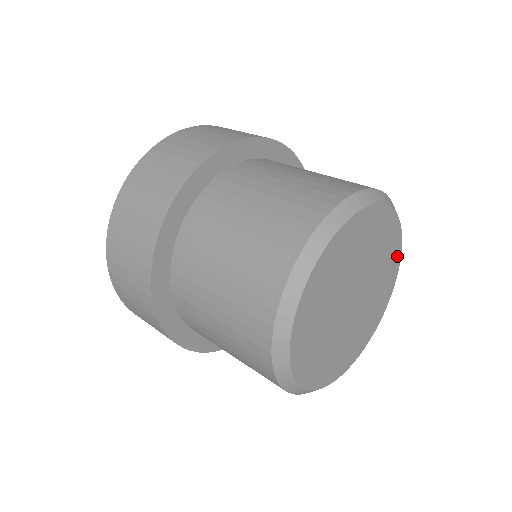
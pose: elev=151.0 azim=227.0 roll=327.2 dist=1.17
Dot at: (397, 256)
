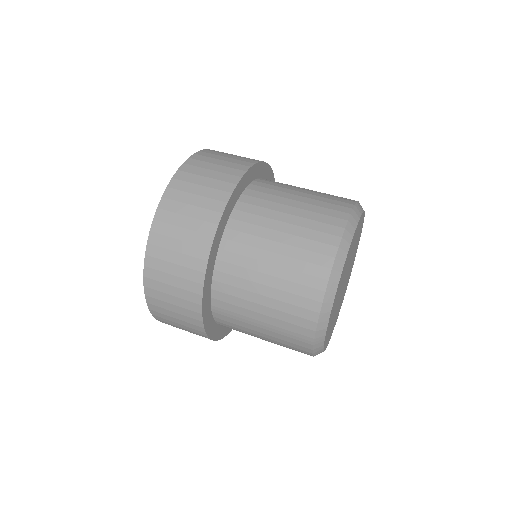
Dot at: (360, 220)
